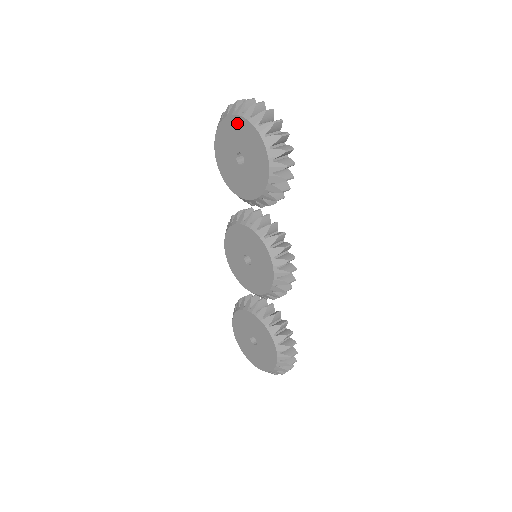
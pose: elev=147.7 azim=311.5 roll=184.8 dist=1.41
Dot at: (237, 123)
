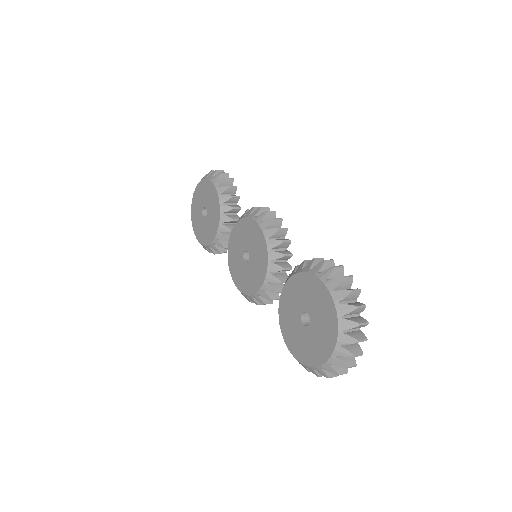
Dot at: (194, 202)
